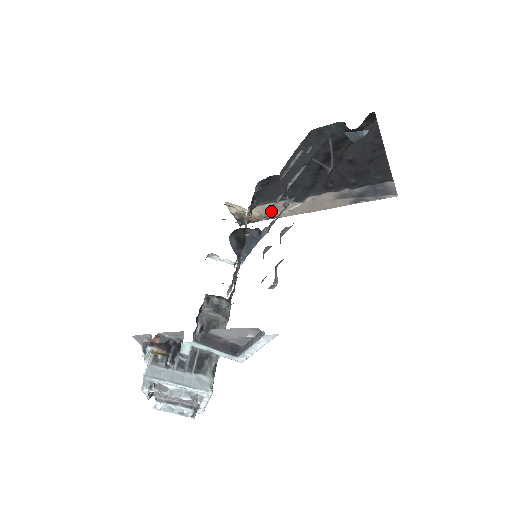
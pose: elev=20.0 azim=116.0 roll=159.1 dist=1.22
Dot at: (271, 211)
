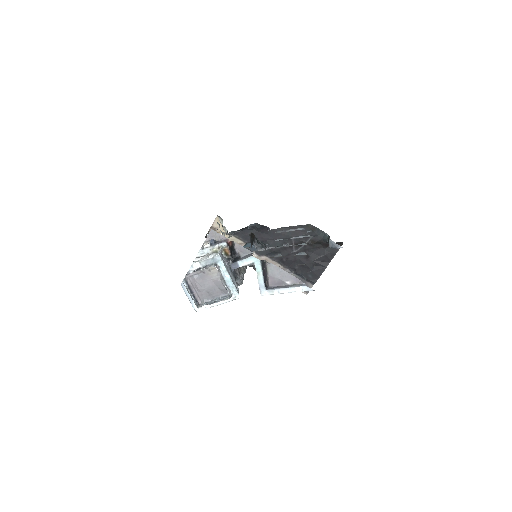
Dot at: occluded
